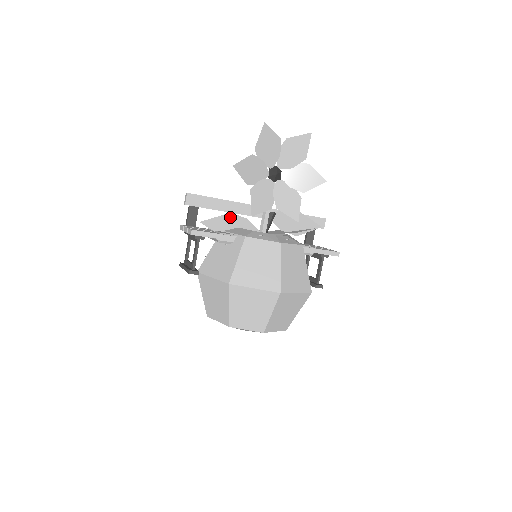
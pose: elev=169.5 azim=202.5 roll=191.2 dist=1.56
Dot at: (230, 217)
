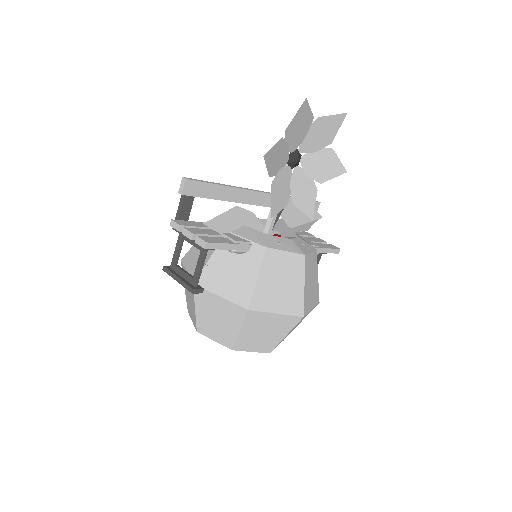
Dot at: (236, 212)
